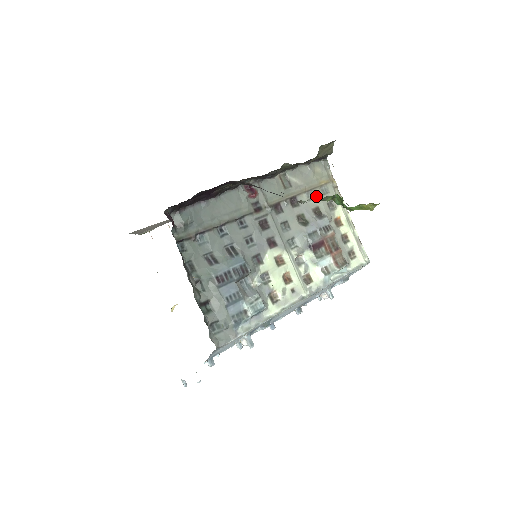
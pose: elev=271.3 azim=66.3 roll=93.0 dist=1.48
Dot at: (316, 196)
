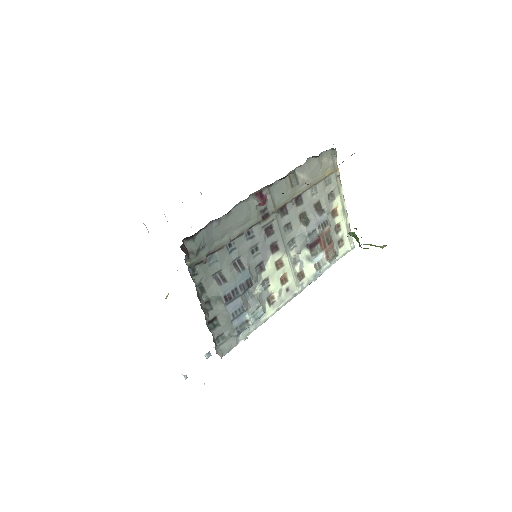
Dot at: (319, 190)
